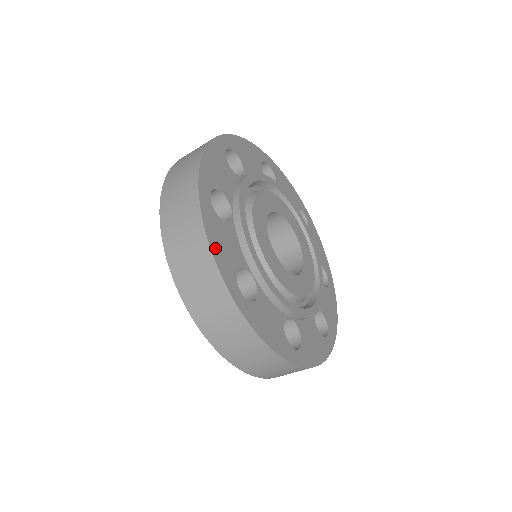
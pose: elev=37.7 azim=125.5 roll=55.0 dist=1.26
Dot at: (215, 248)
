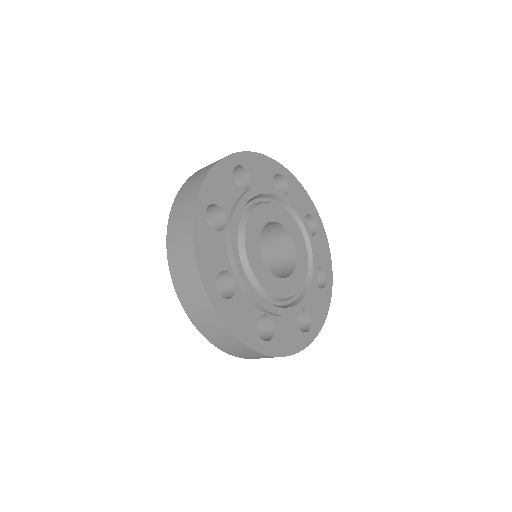
Dot at: (200, 255)
